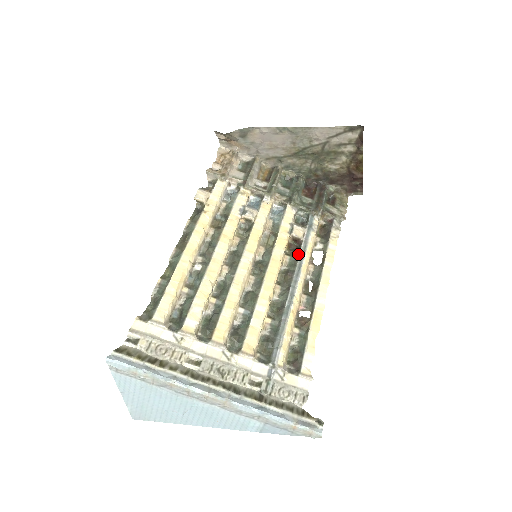
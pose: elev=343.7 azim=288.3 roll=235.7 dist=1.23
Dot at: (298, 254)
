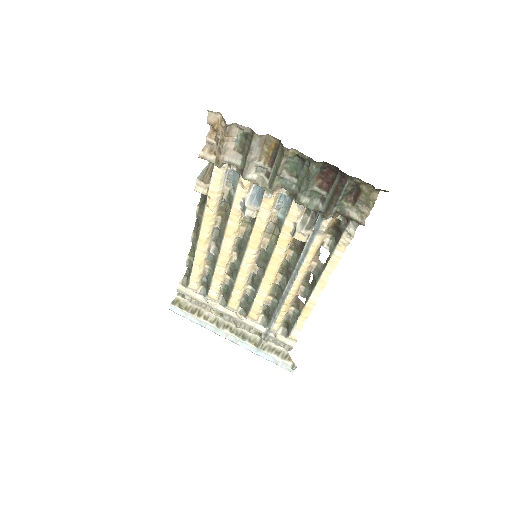
Dot at: (299, 255)
